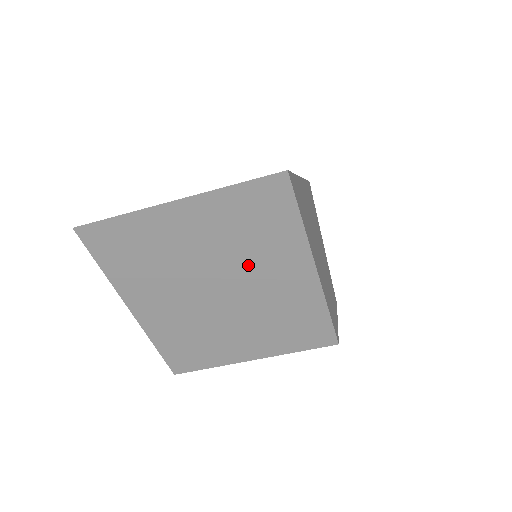
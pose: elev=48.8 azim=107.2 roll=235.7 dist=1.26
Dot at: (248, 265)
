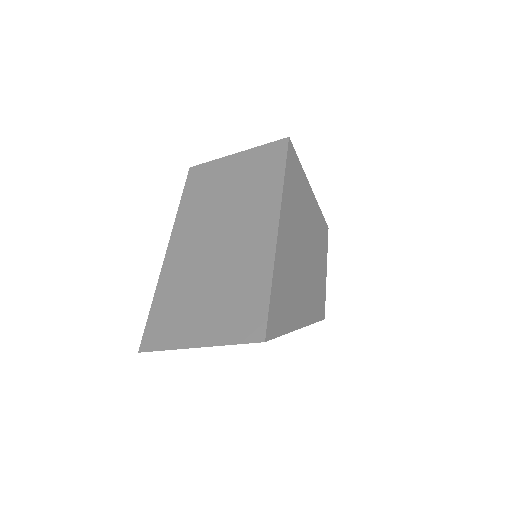
Dot at: occluded
